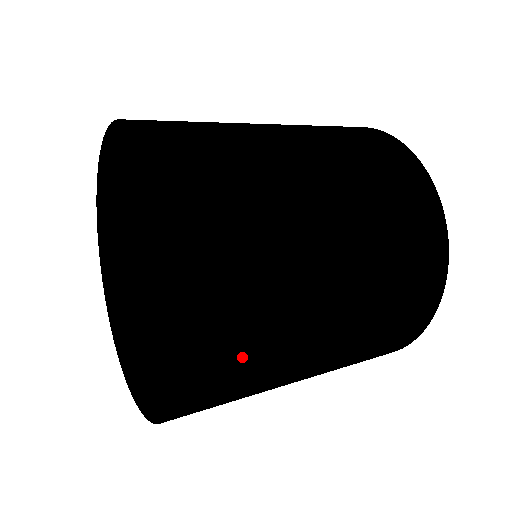
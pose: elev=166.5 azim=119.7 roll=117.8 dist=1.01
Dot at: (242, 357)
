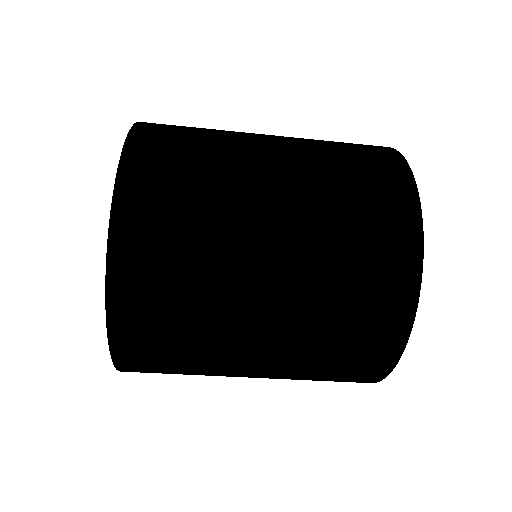
Dot at: (174, 203)
